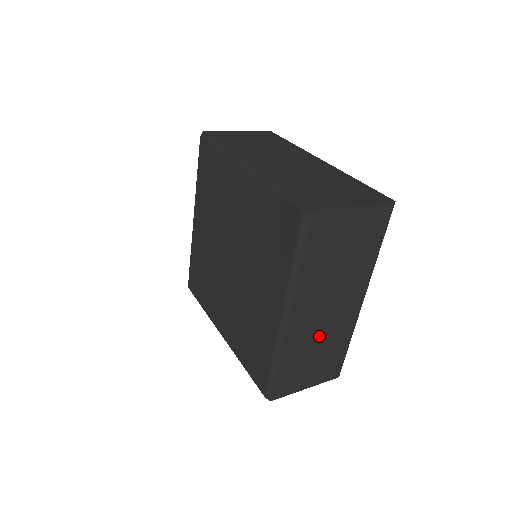
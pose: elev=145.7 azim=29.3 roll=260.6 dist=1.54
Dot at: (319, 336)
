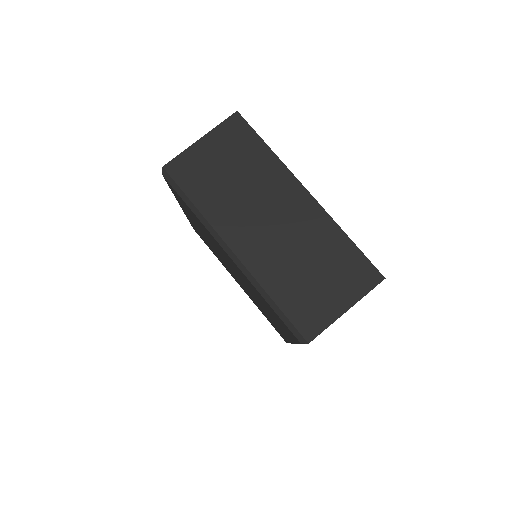
Dot at: (293, 250)
